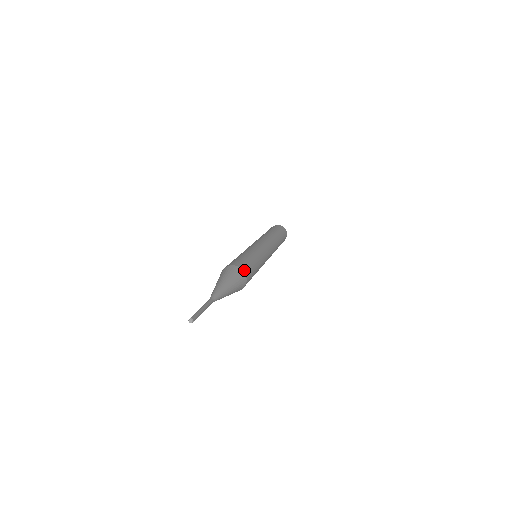
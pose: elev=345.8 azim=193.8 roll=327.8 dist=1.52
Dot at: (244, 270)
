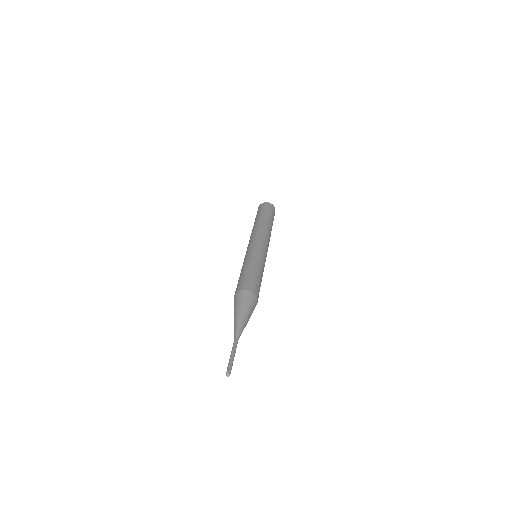
Dot at: occluded
